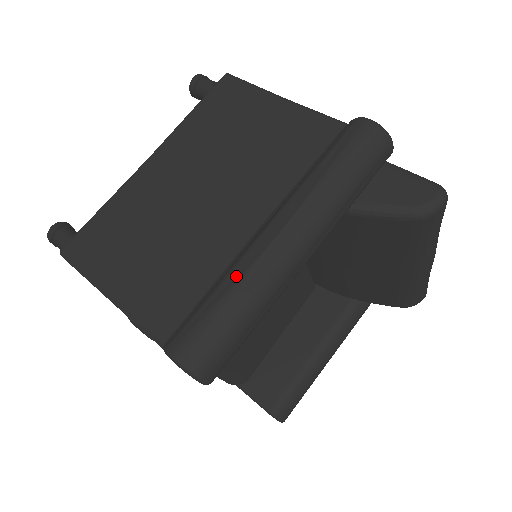
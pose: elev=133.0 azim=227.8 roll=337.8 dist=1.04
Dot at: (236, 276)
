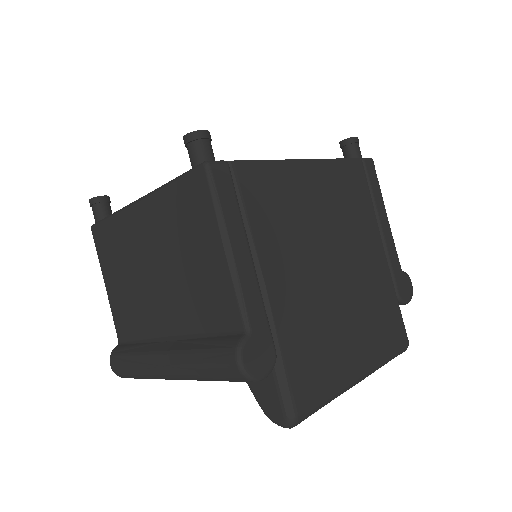
Dot at: (139, 361)
